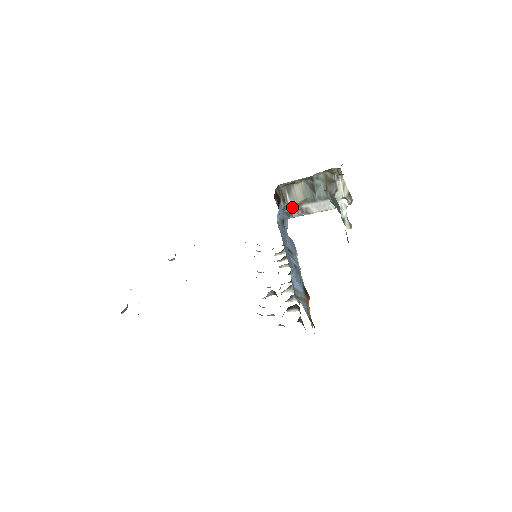
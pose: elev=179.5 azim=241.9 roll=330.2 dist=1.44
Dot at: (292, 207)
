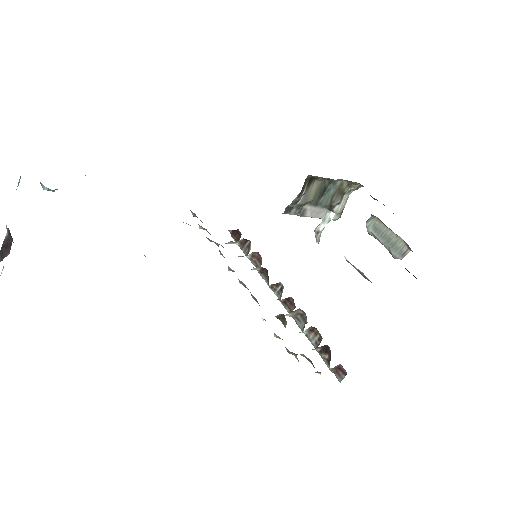
Dot at: (299, 204)
